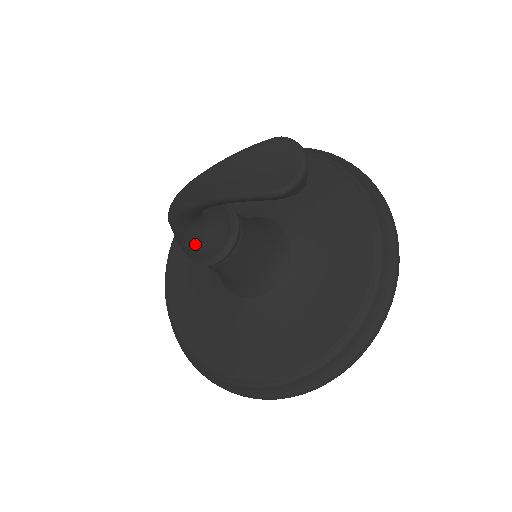
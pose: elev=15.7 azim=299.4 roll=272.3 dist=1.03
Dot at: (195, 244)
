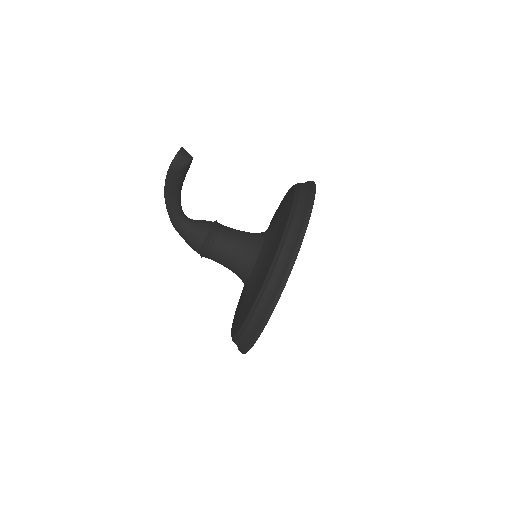
Dot at: (190, 238)
